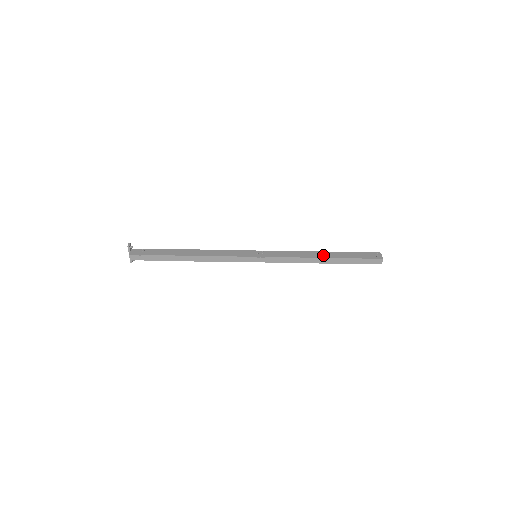
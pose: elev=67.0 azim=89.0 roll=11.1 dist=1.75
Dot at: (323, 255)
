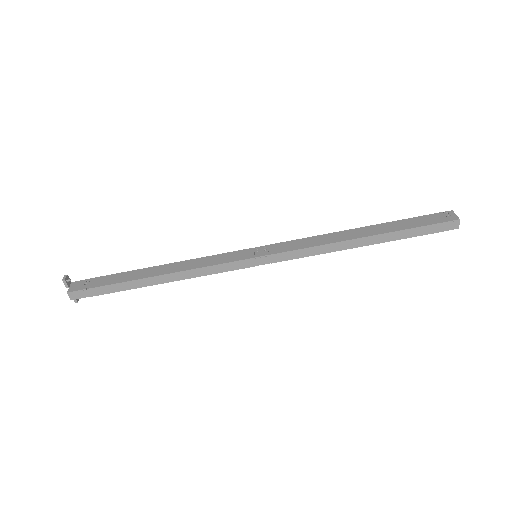
Dot at: (360, 233)
